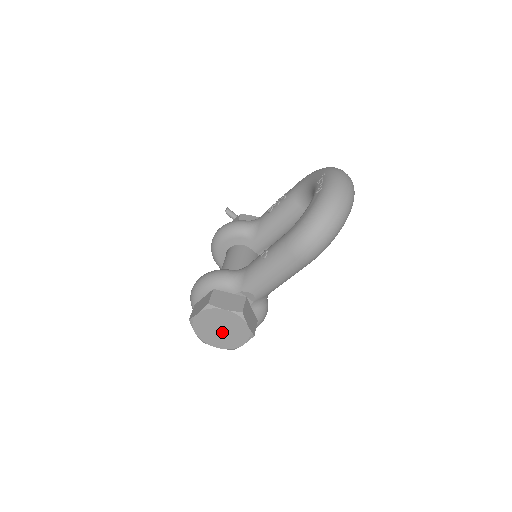
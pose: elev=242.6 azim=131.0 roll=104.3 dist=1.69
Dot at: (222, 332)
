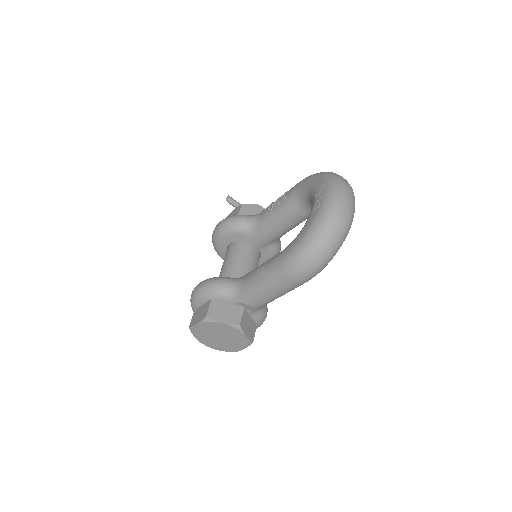
Dot at: (221, 339)
